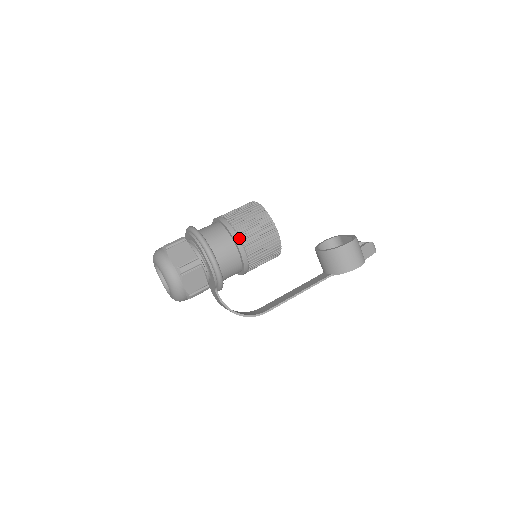
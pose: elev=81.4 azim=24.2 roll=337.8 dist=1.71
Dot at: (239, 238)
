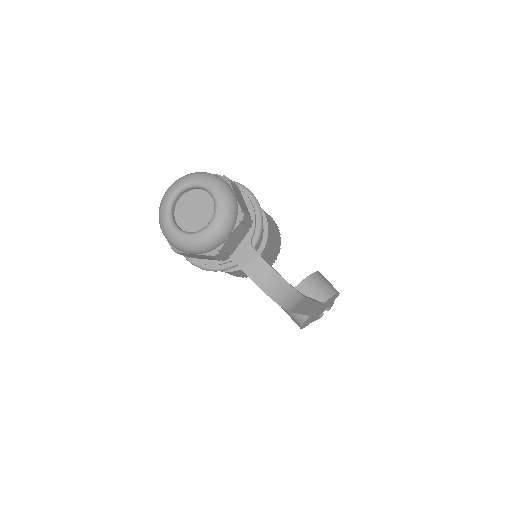
Dot at: occluded
